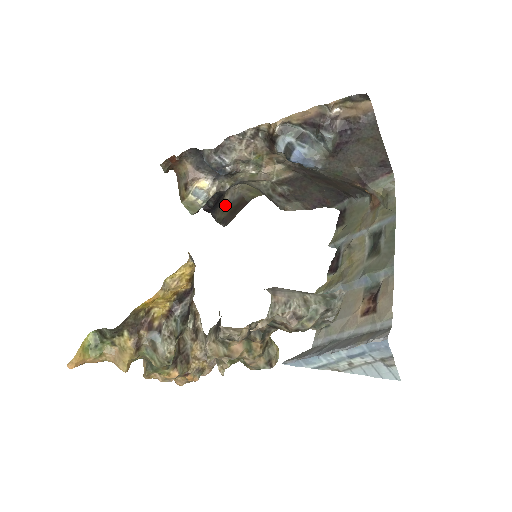
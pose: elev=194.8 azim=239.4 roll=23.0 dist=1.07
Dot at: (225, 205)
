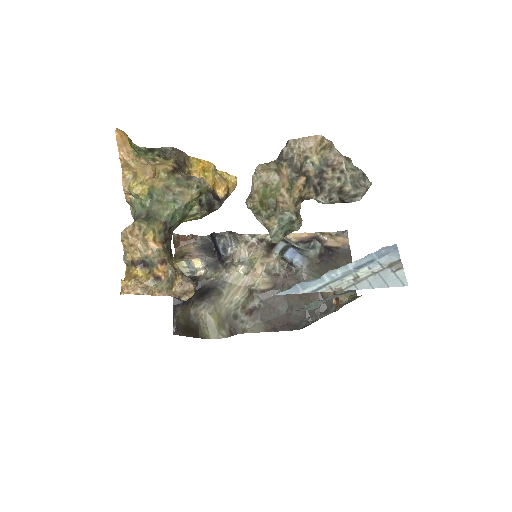
Dot at: (187, 315)
